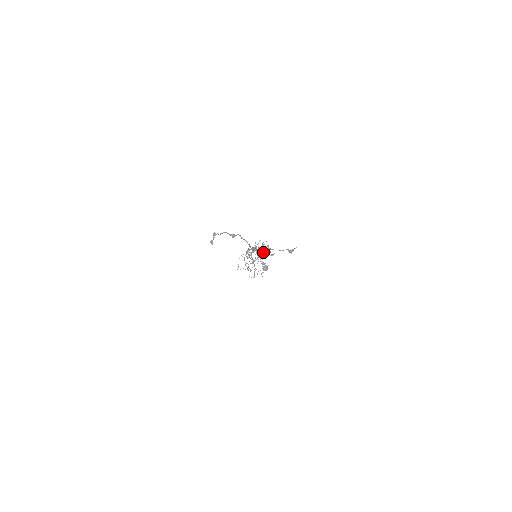
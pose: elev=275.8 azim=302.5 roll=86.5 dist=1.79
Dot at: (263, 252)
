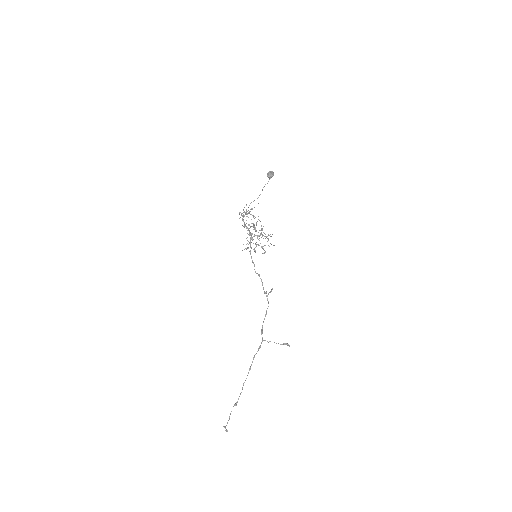
Dot at: occluded
